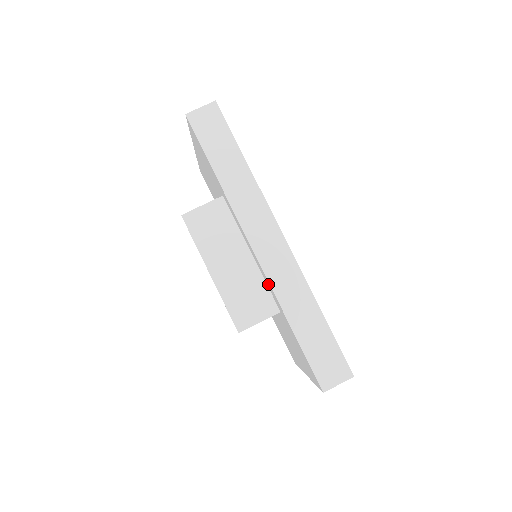
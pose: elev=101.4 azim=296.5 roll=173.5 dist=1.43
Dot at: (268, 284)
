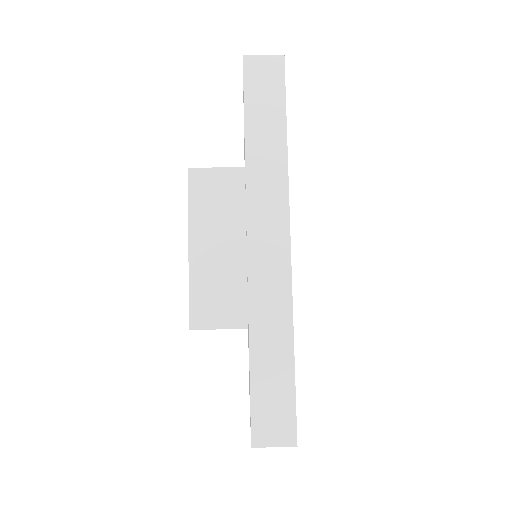
Dot at: occluded
